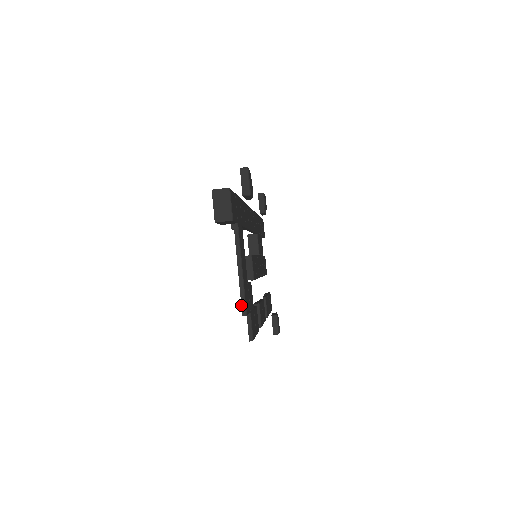
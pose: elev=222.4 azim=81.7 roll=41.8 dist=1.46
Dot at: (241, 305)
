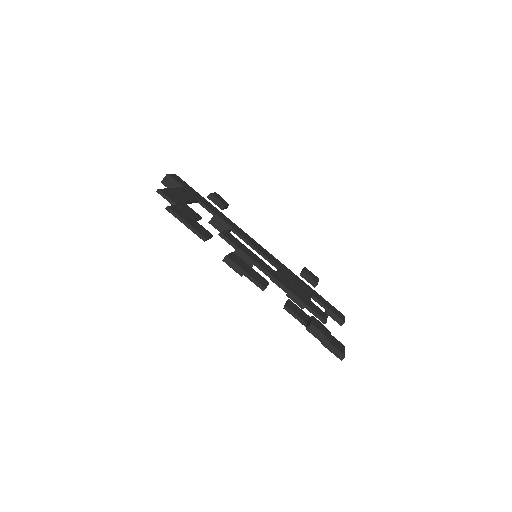
Dot at: occluded
